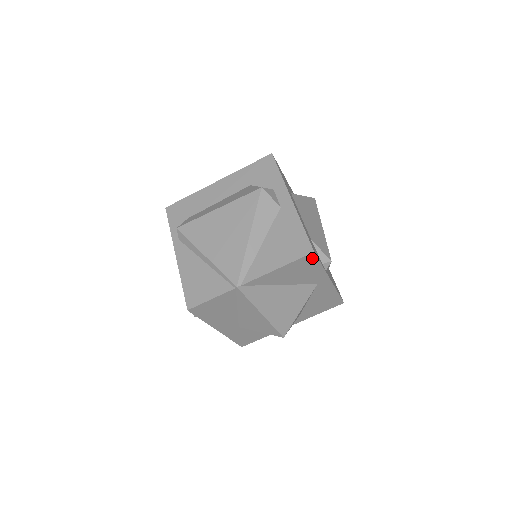
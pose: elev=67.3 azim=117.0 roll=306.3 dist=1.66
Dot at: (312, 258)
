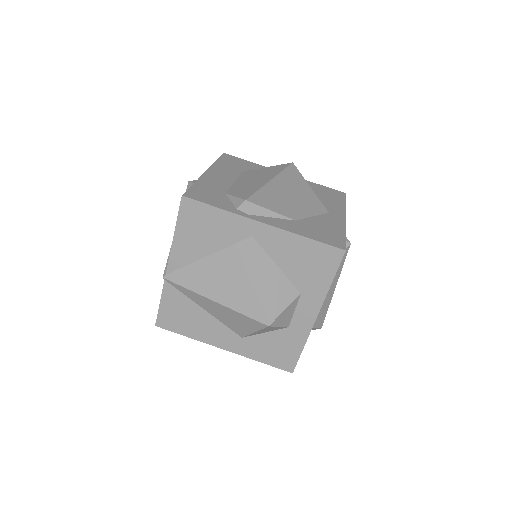
Dot at: (192, 204)
